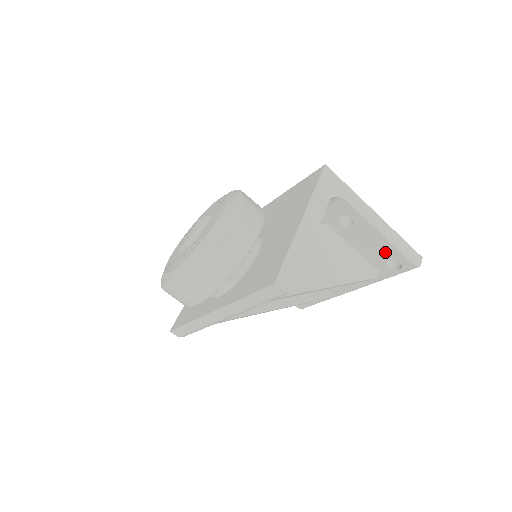
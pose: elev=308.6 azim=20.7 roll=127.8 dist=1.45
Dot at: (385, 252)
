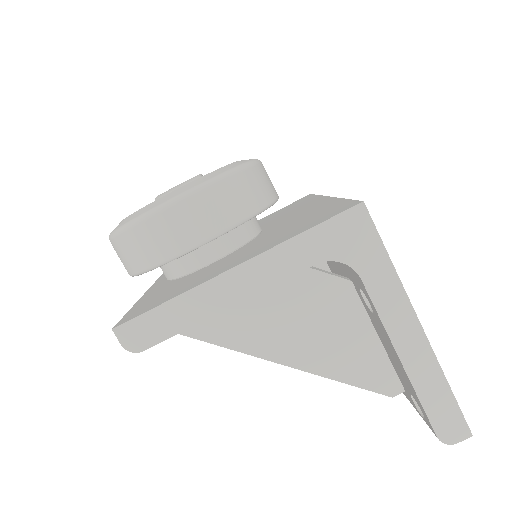
Dot at: (407, 382)
